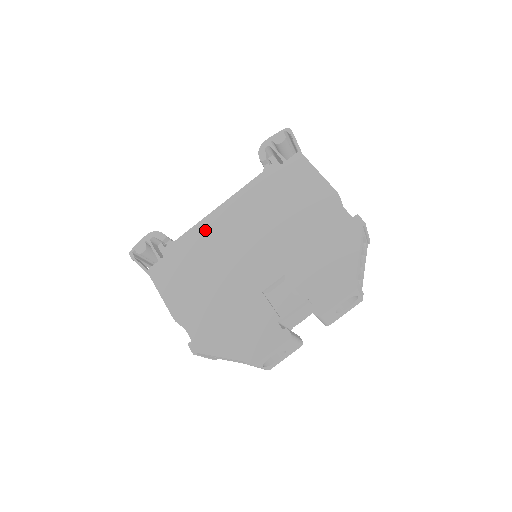
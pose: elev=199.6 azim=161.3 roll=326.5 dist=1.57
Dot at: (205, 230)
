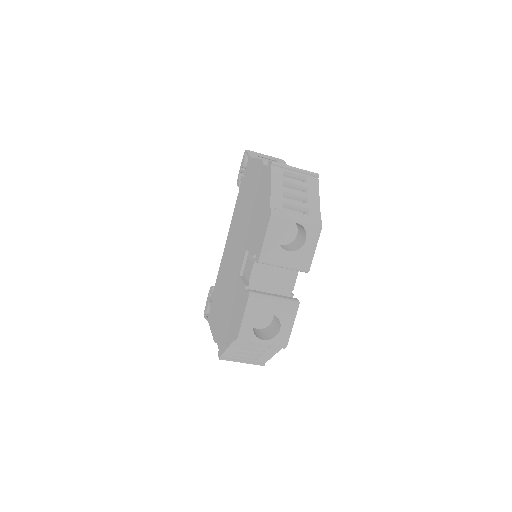
Dot at: (223, 262)
